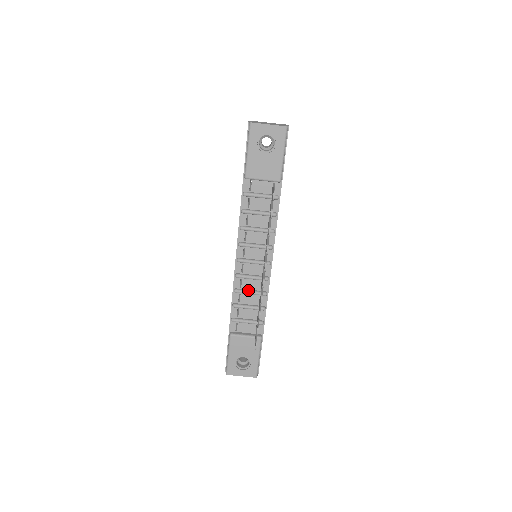
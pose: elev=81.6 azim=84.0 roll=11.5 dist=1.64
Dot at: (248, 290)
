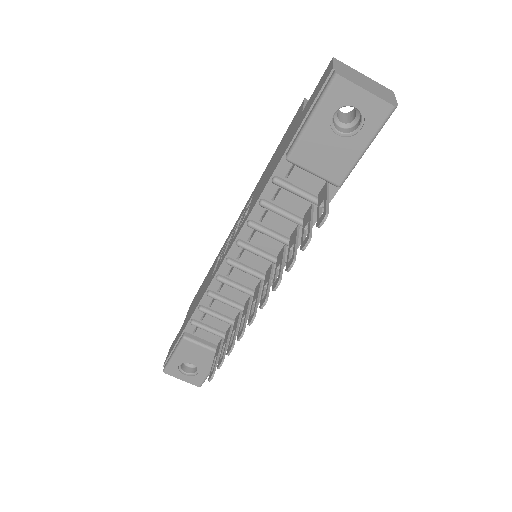
Dot at: (227, 299)
